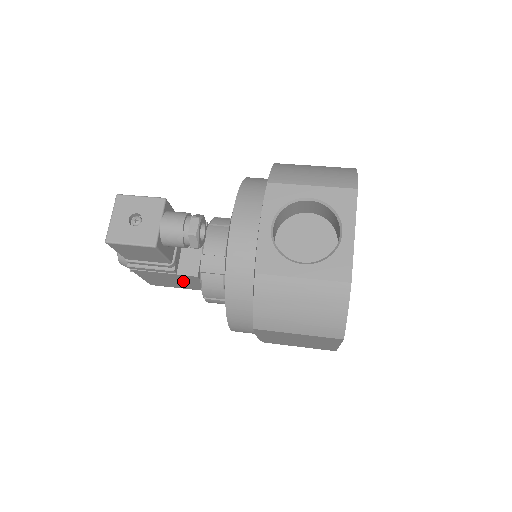
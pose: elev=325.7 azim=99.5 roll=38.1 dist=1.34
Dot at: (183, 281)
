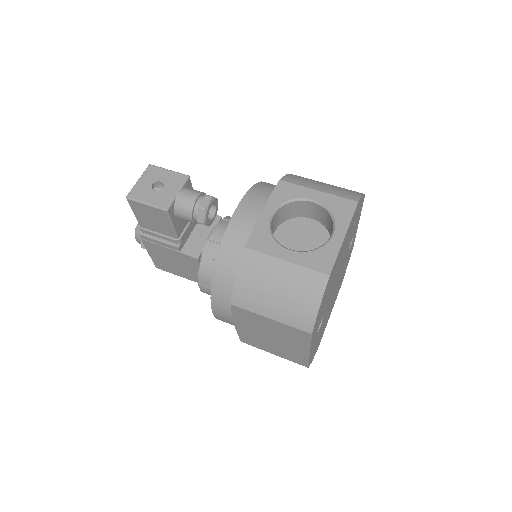
Dot at: (185, 265)
